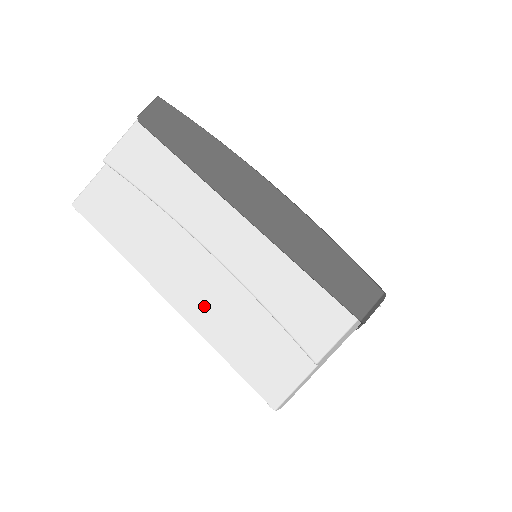
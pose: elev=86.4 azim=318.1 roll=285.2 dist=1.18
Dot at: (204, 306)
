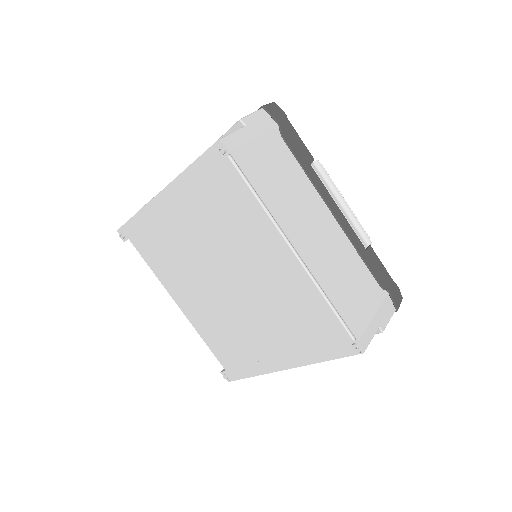
Dot at: occluded
